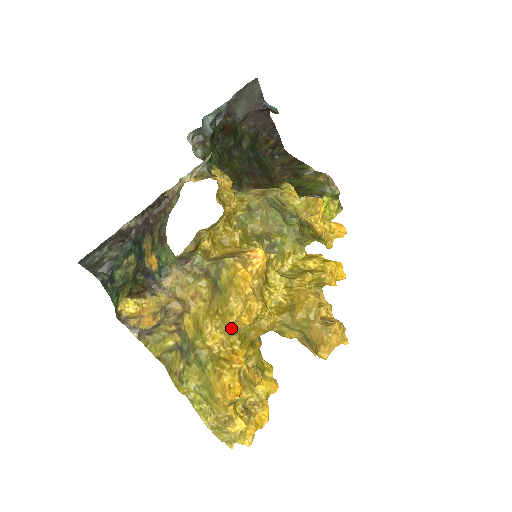
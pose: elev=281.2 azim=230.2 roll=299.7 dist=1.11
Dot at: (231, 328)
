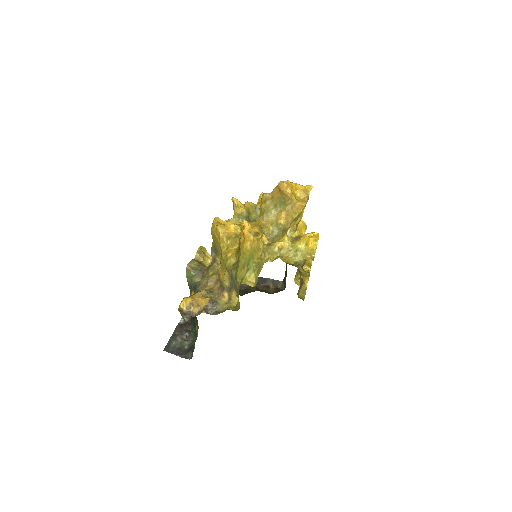
Dot at: (230, 237)
